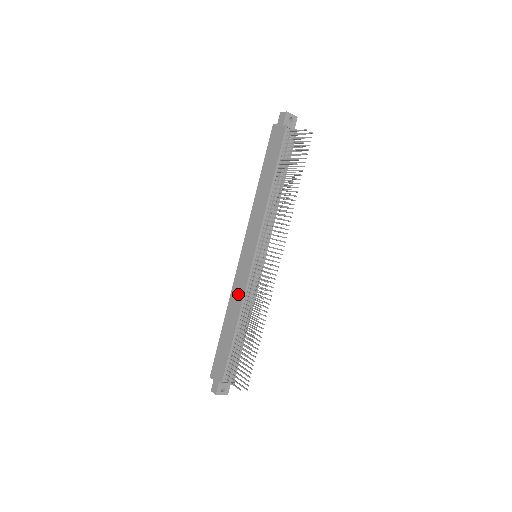
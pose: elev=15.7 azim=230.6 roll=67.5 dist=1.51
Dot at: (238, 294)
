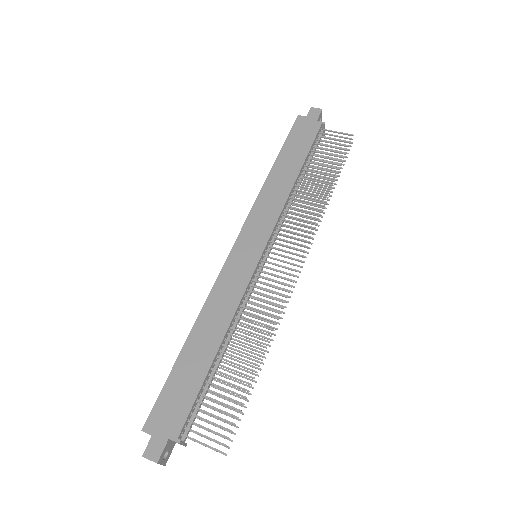
Dot at: (226, 300)
